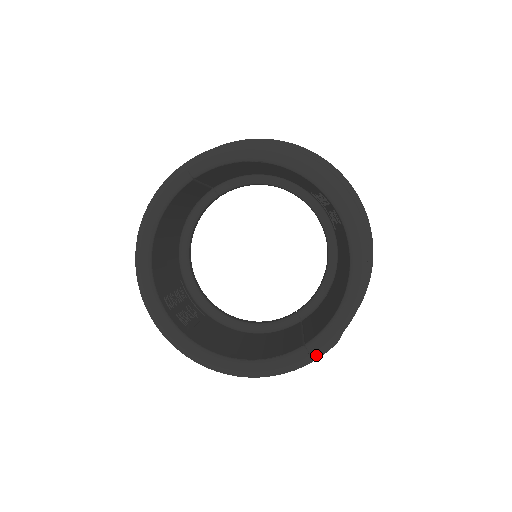
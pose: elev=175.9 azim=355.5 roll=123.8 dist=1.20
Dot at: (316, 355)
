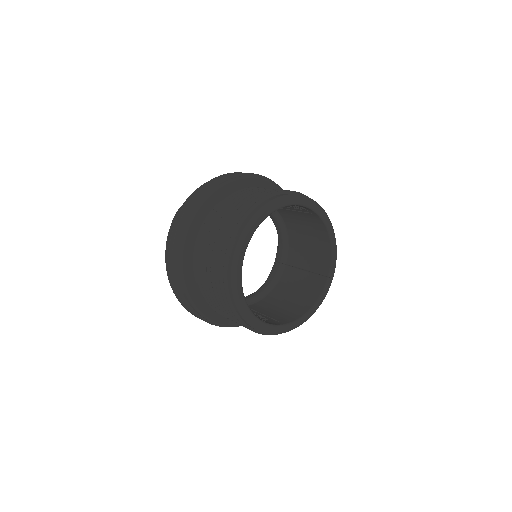
Dot at: (333, 276)
